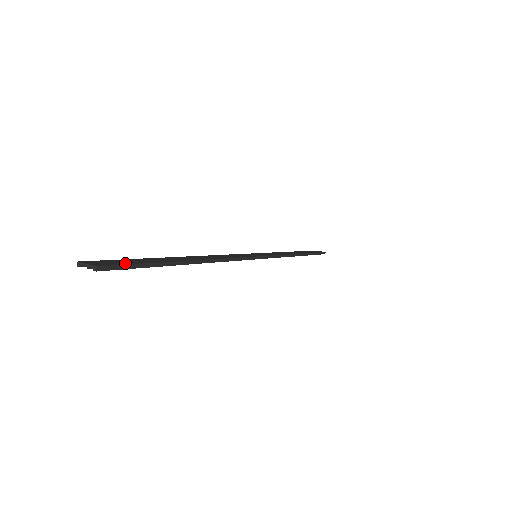
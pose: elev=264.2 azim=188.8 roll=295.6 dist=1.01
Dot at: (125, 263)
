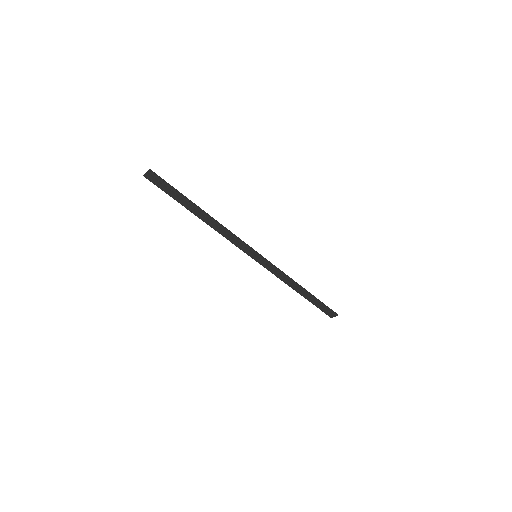
Dot at: (164, 182)
